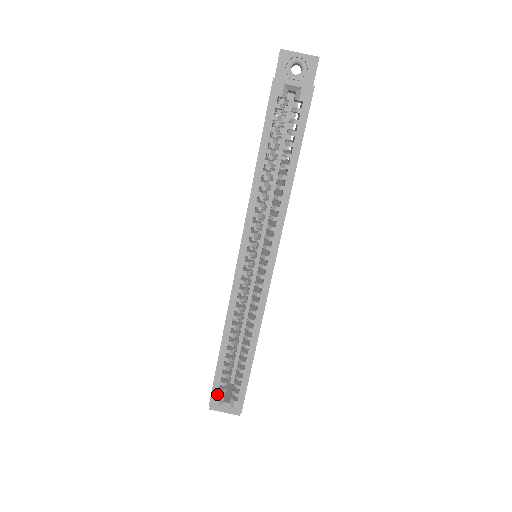
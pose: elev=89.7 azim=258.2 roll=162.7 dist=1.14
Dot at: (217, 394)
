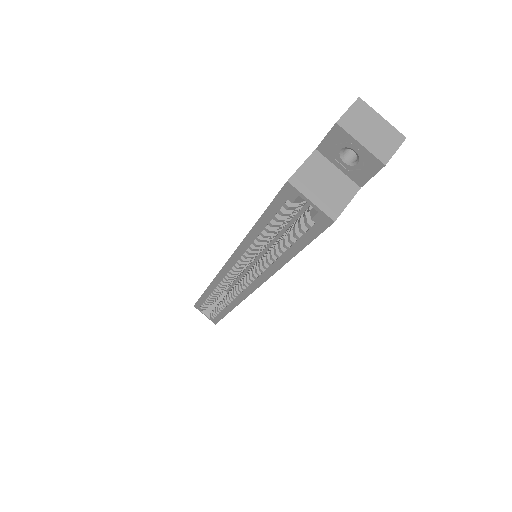
Dot at: (200, 306)
